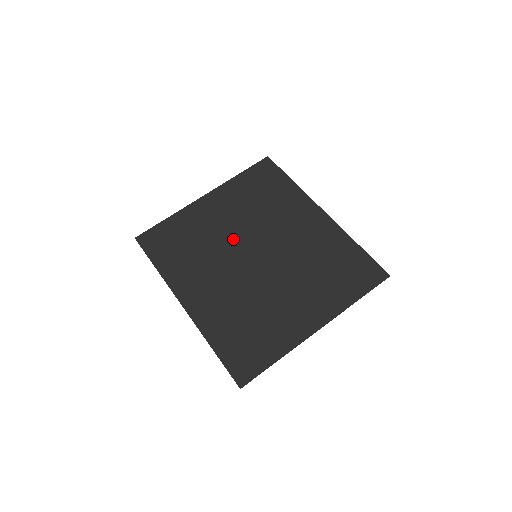
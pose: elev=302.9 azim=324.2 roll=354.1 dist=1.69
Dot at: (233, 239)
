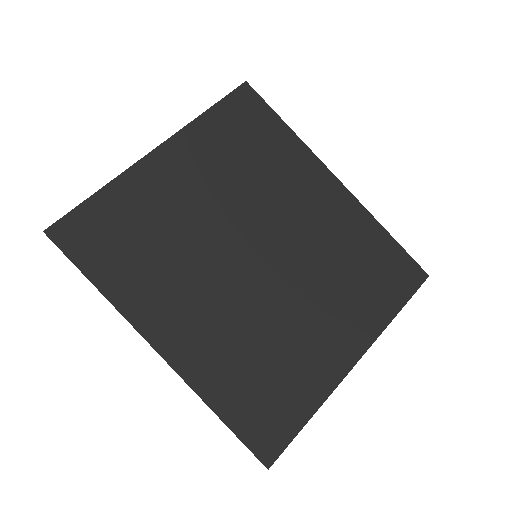
Dot at: (217, 228)
